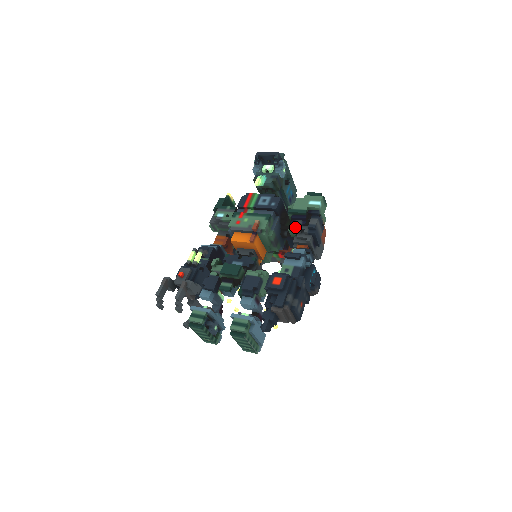
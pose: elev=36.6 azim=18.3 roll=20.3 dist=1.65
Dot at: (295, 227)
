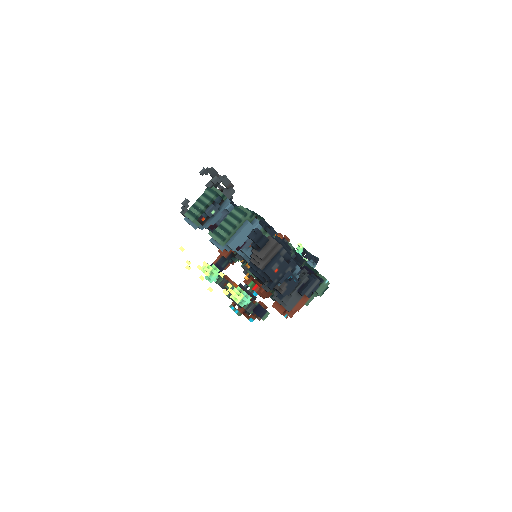
Dot at: (301, 269)
